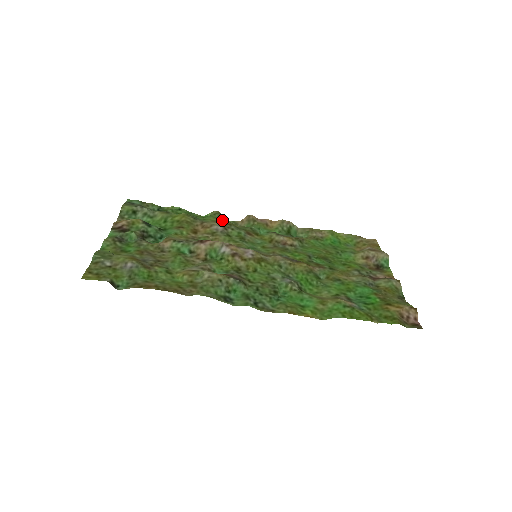
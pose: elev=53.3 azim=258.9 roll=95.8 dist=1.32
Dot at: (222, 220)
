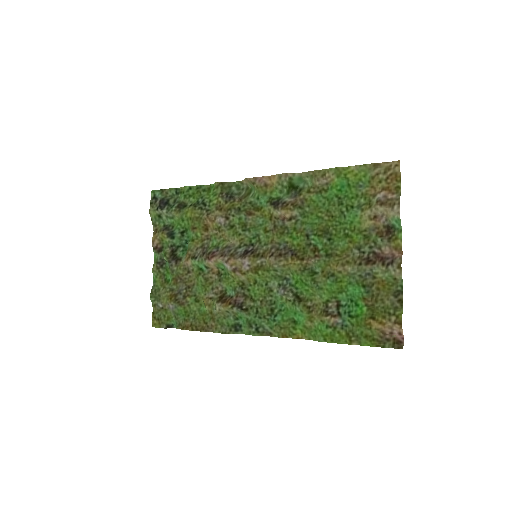
Dot at: (223, 202)
